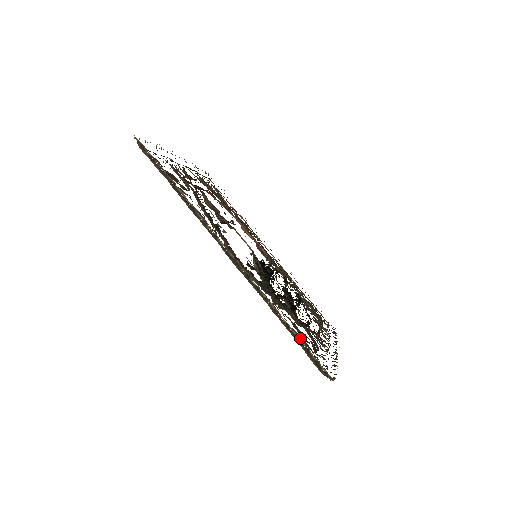
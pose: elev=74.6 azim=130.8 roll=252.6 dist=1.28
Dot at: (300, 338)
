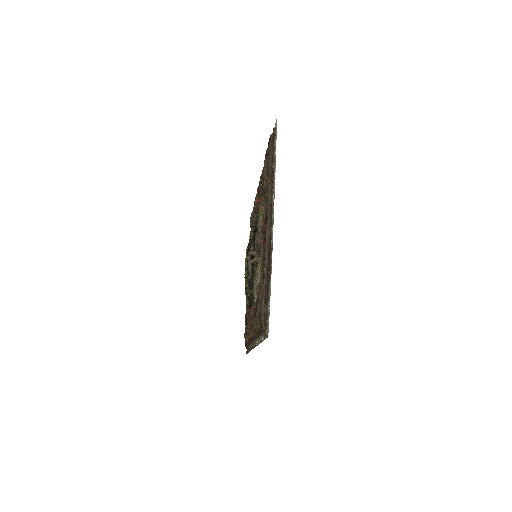
Dot at: occluded
